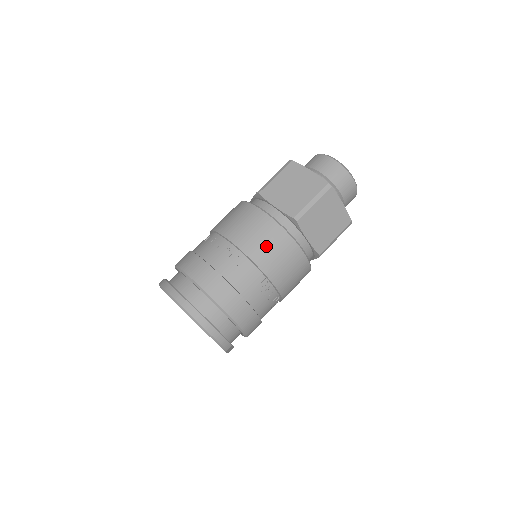
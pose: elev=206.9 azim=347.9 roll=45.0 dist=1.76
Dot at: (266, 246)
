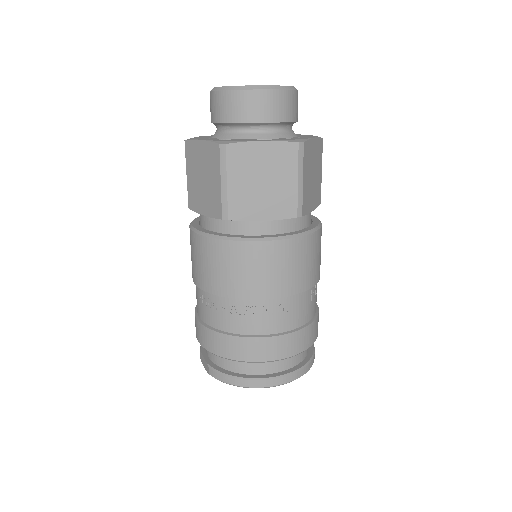
Dot at: (297, 269)
